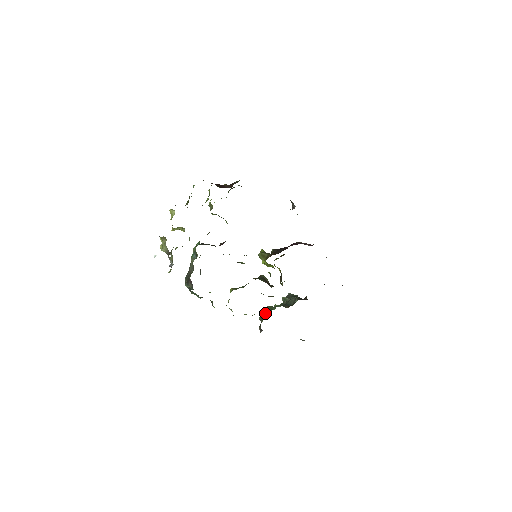
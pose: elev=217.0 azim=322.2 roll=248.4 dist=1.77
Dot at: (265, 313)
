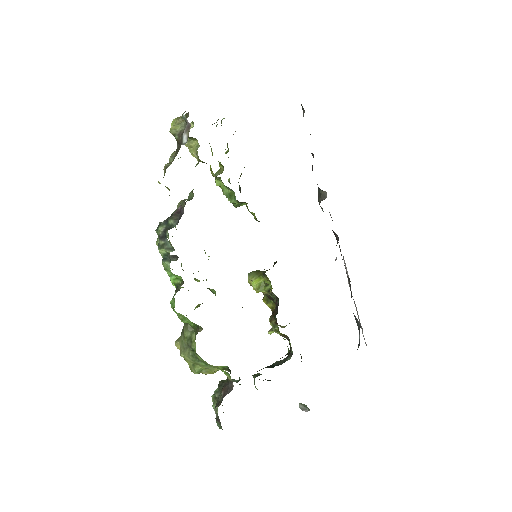
Dot at: occluded
